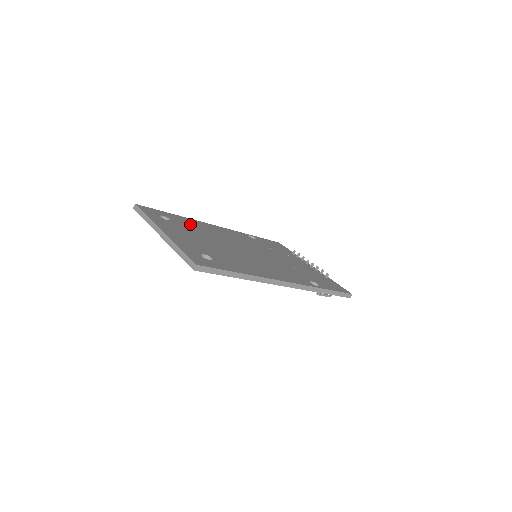
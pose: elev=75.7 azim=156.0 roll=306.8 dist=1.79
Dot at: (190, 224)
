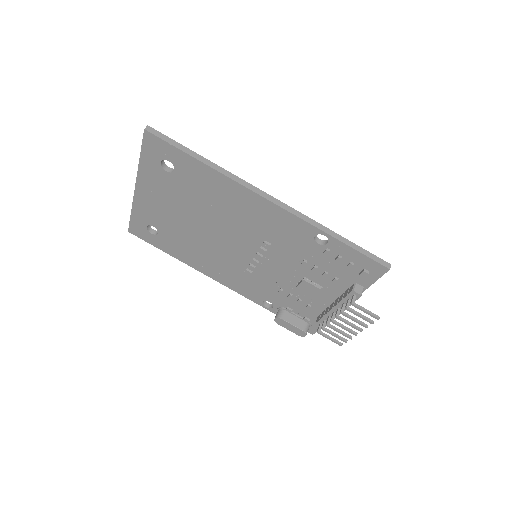
Dot at: occluded
